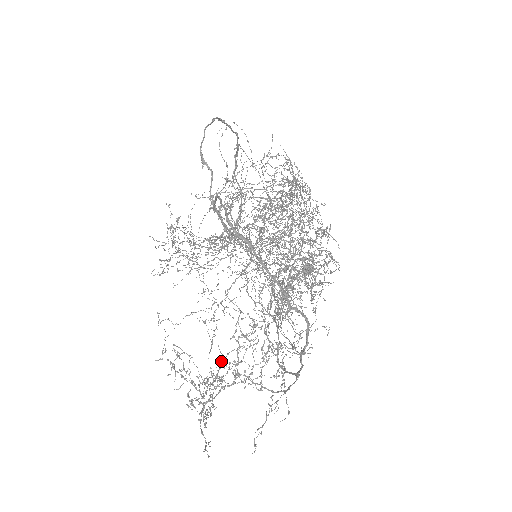
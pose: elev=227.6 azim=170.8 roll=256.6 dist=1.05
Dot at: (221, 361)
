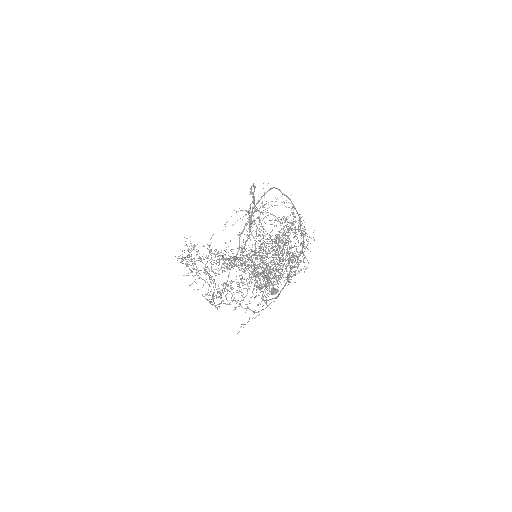
Dot at: occluded
